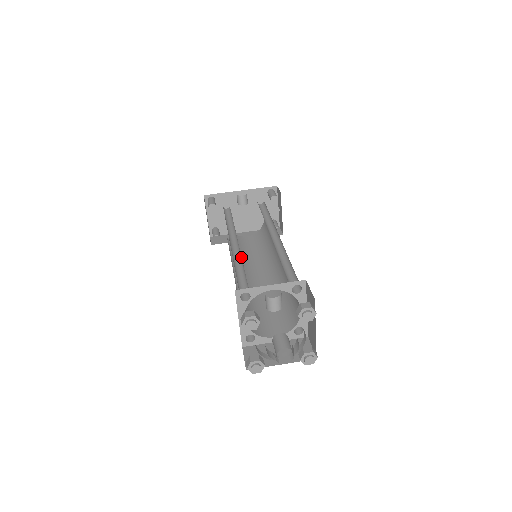
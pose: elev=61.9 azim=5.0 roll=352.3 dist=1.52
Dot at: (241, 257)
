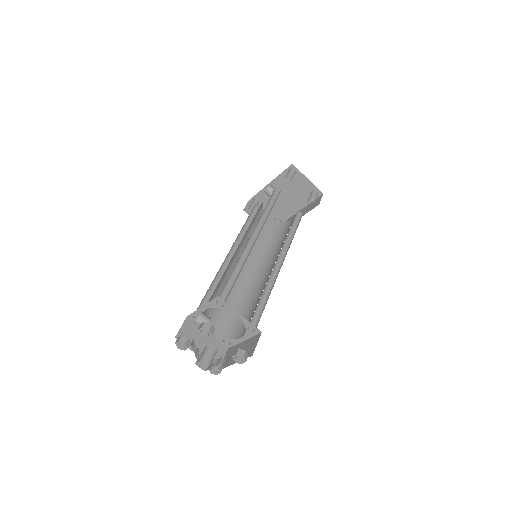
Dot at: occluded
